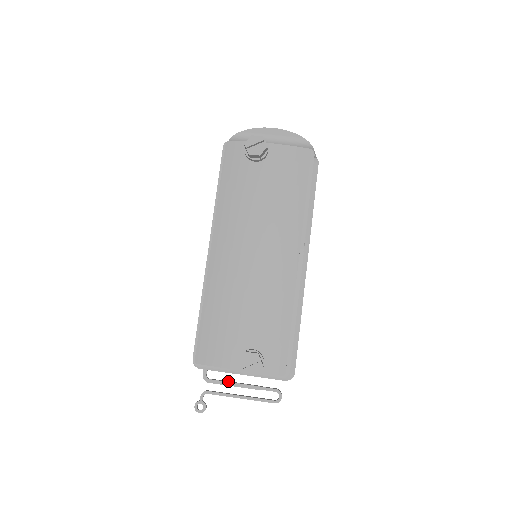
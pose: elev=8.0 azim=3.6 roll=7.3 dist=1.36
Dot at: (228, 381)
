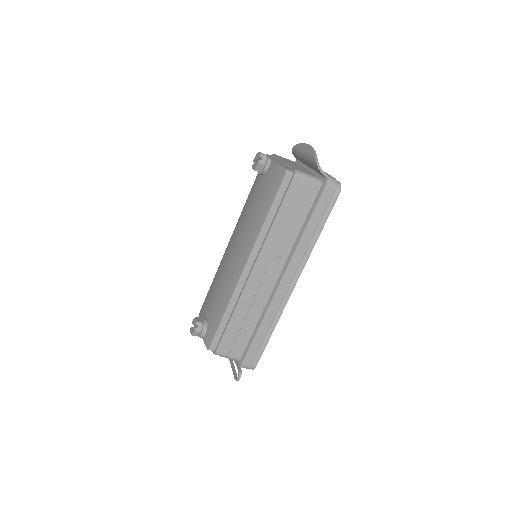
Dot at: occluded
